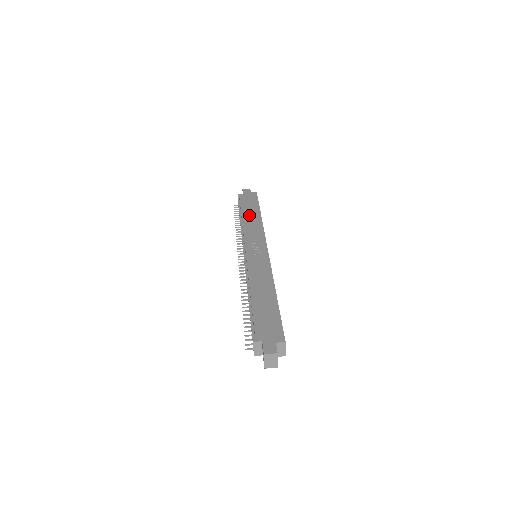
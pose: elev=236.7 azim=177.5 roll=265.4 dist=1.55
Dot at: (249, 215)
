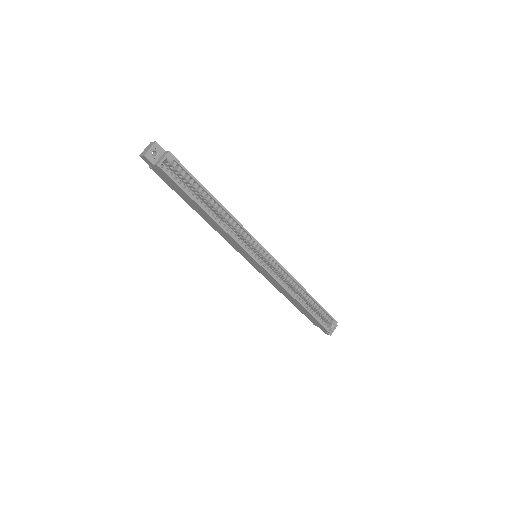
Dot at: occluded
